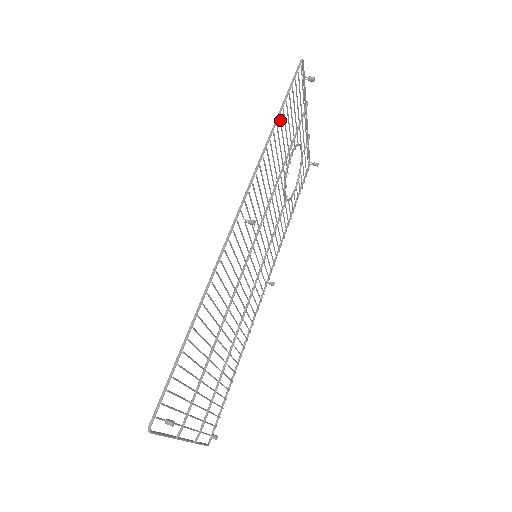
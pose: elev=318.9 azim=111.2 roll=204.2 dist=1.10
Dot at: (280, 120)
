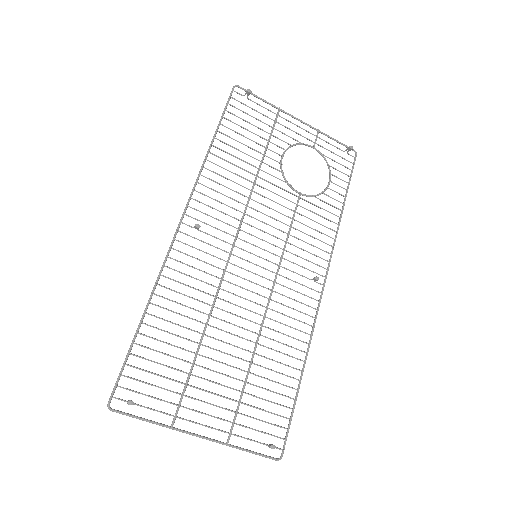
Dot at: occluded
